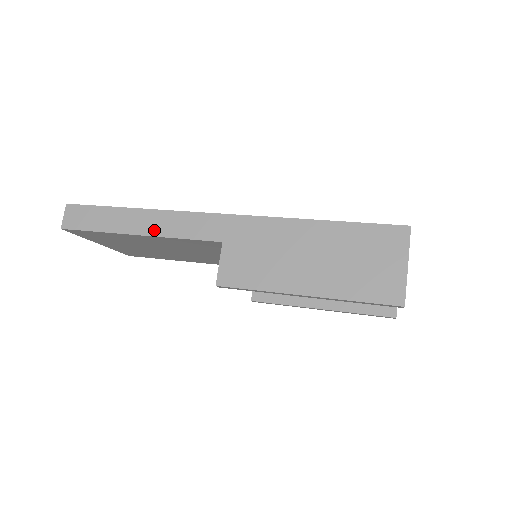
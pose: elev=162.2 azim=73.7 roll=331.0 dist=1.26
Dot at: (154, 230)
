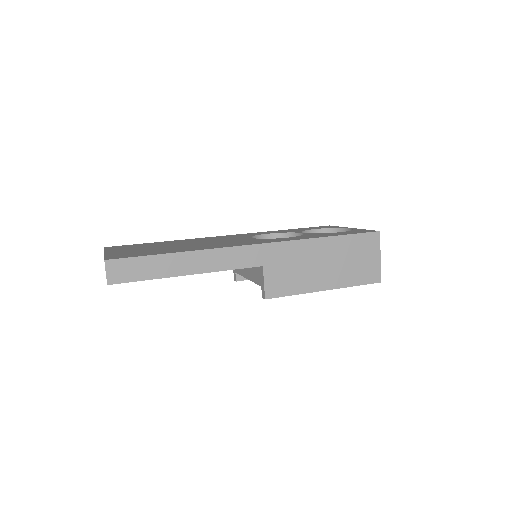
Dot at: (204, 268)
